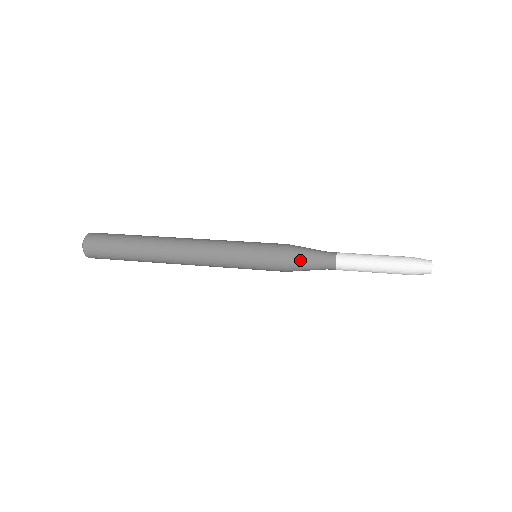
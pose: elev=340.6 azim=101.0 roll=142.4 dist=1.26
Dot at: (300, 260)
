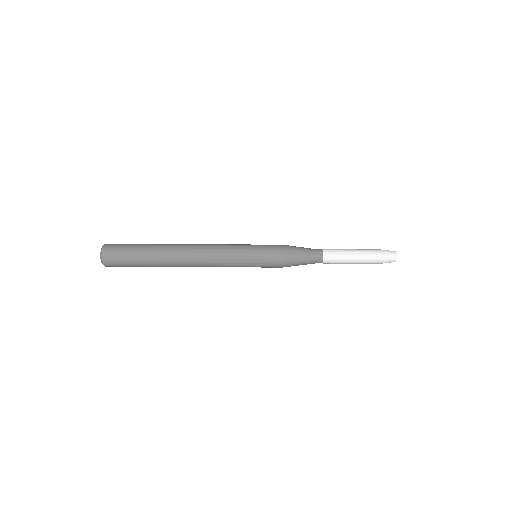
Dot at: (294, 265)
